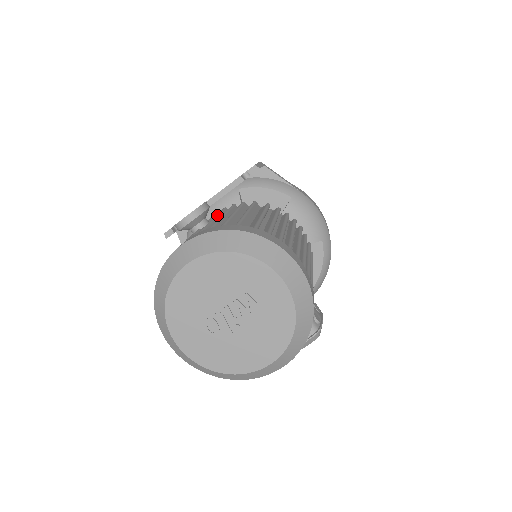
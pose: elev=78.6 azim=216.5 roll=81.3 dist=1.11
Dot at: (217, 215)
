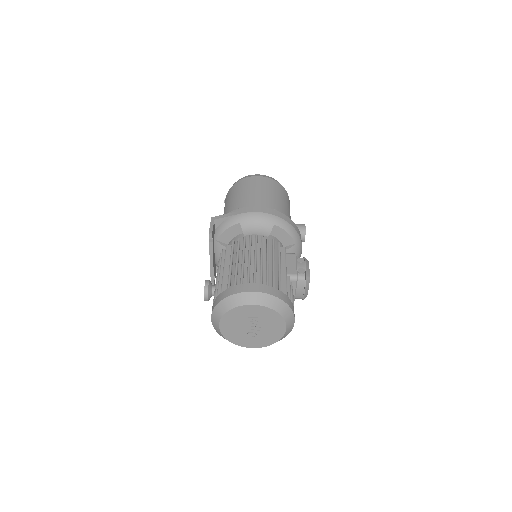
Dot at: occluded
